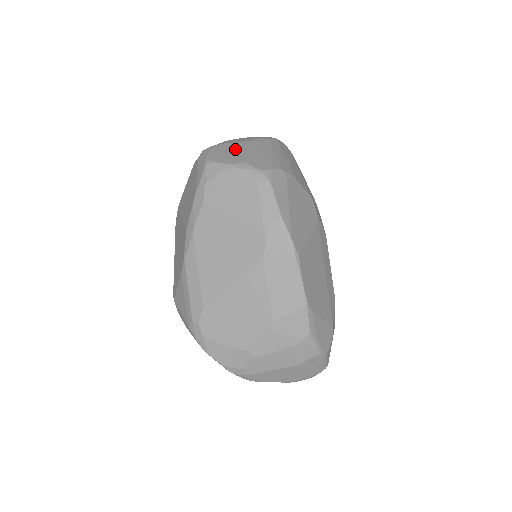
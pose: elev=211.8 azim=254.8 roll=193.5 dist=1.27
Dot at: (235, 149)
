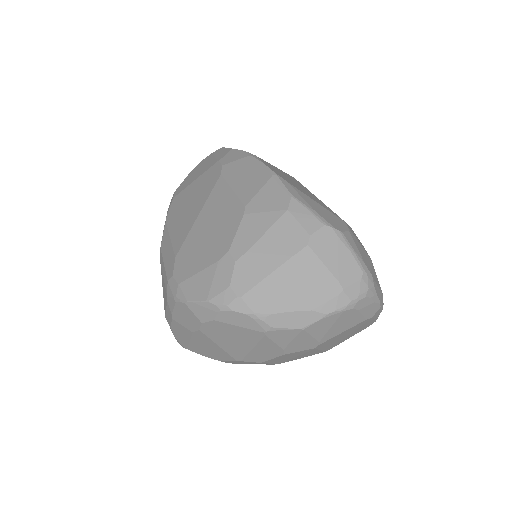
Dot at: occluded
